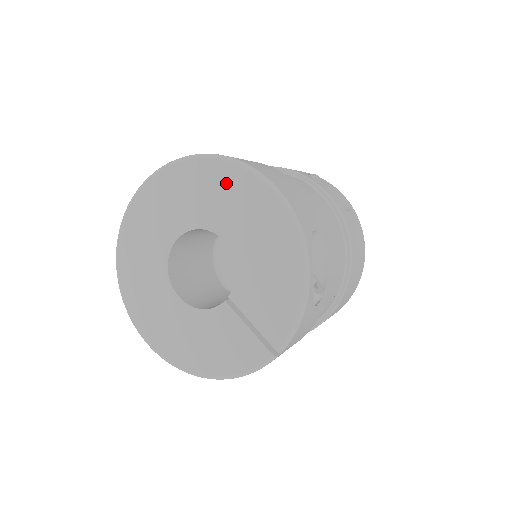
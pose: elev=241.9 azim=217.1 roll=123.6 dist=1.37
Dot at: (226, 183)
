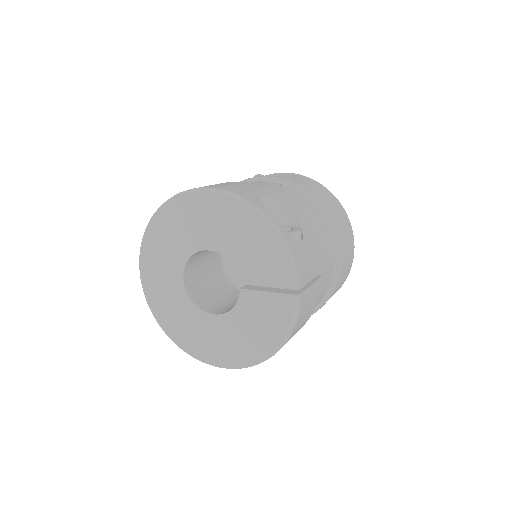
Dot at: (181, 214)
